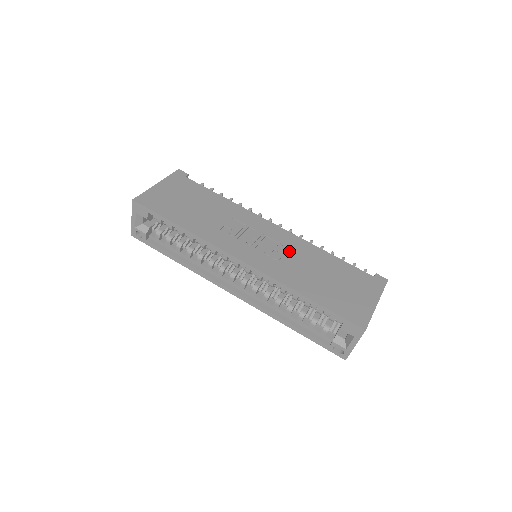
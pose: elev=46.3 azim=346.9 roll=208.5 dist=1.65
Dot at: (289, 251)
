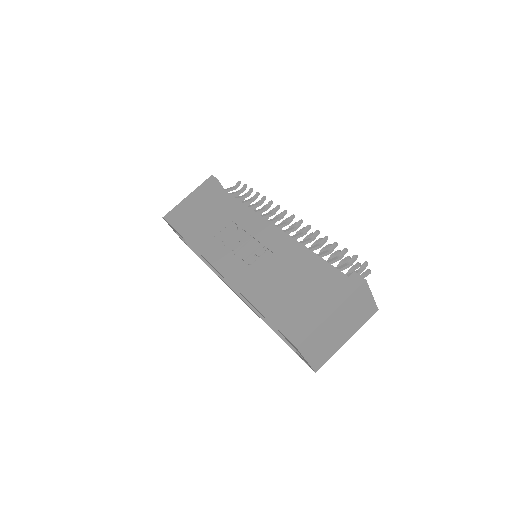
Dot at: (267, 252)
